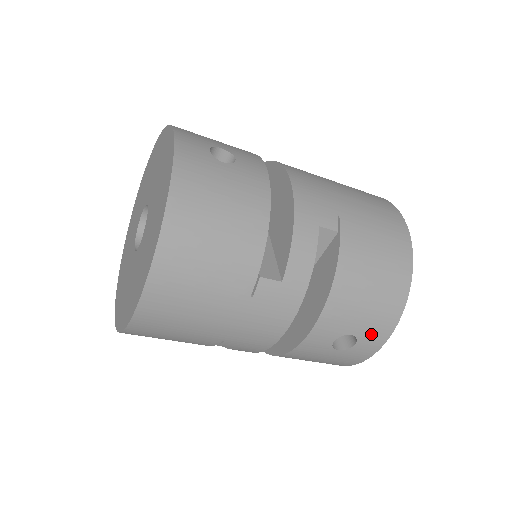
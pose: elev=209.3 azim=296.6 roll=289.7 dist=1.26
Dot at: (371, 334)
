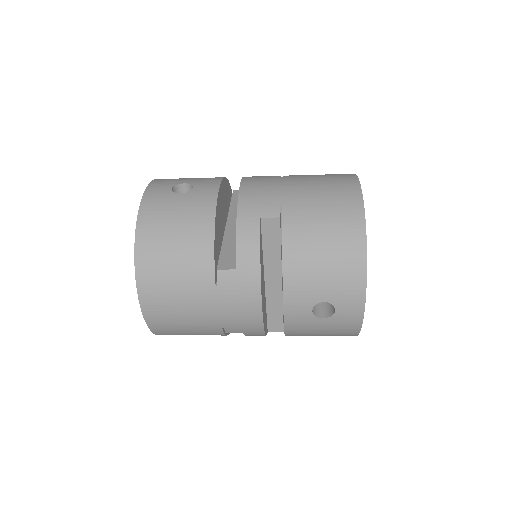
Dot at: (344, 298)
